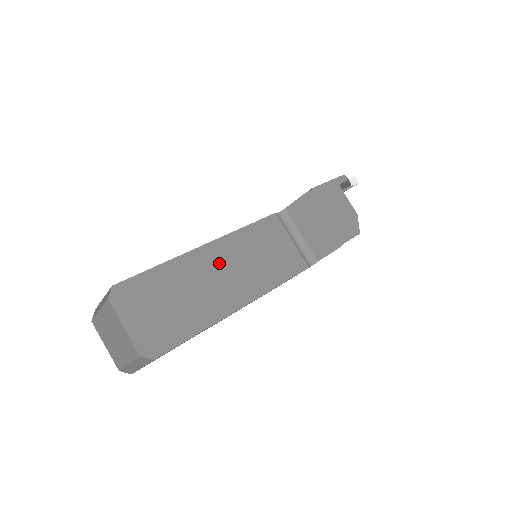
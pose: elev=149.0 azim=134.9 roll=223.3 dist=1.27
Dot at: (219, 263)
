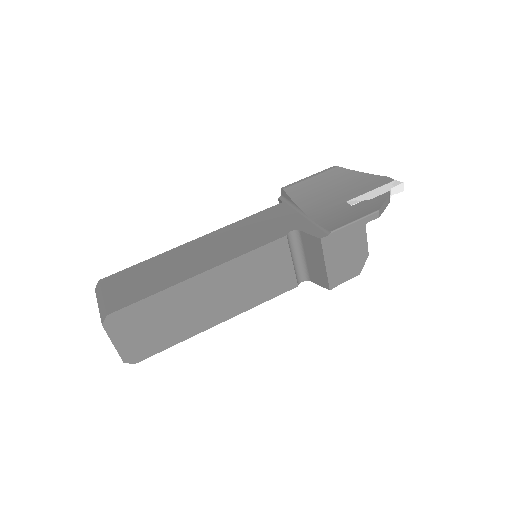
Dot at: (209, 289)
